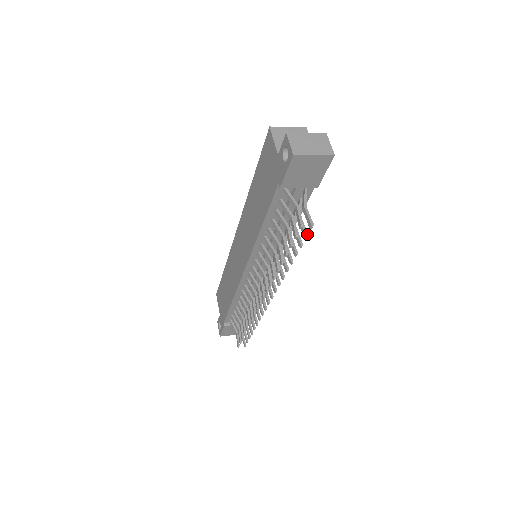
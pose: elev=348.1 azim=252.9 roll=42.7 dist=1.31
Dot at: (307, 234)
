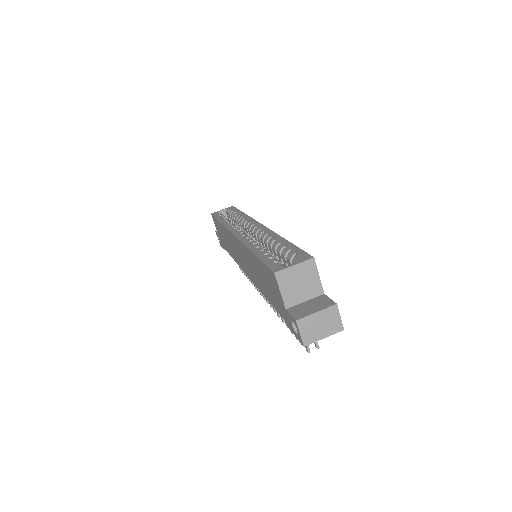
Dot at: occluded
